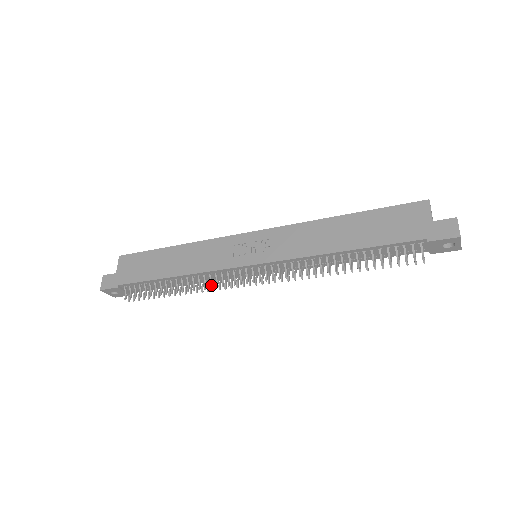
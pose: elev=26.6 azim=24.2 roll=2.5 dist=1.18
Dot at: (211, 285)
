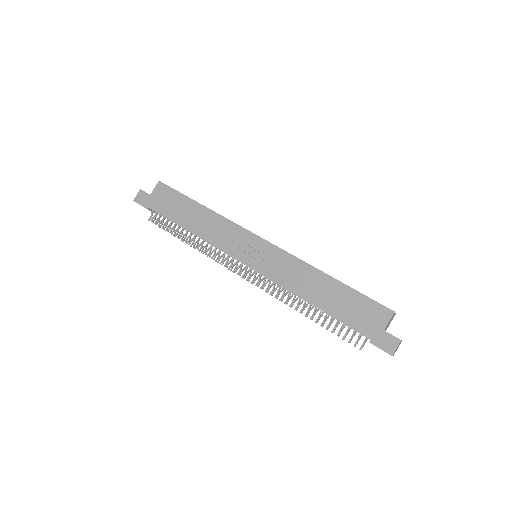
Dot at: (213, 256)
